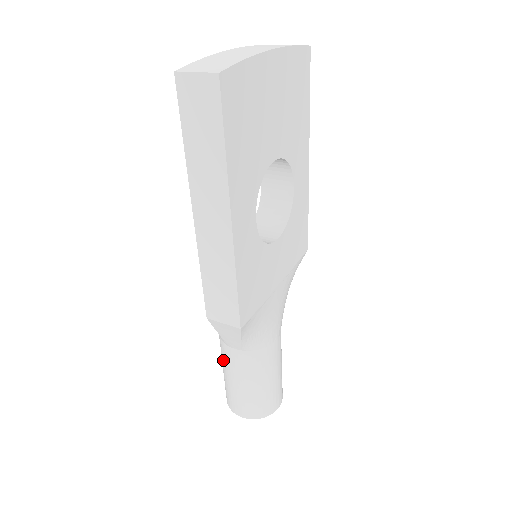
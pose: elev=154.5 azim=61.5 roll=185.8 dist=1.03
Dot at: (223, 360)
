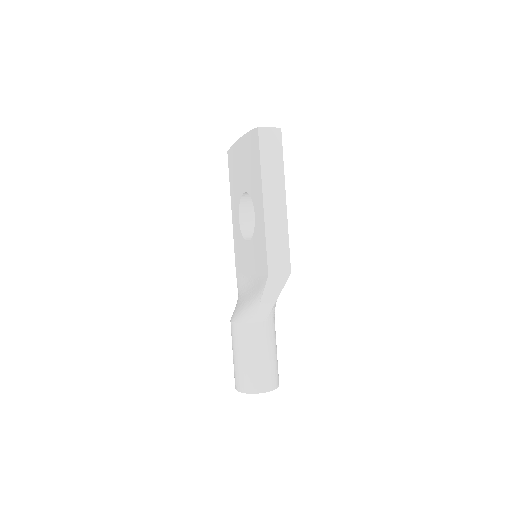
Dot at: (247, 343)
